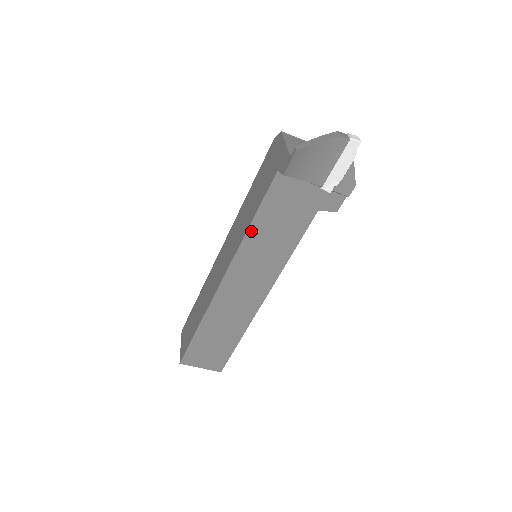
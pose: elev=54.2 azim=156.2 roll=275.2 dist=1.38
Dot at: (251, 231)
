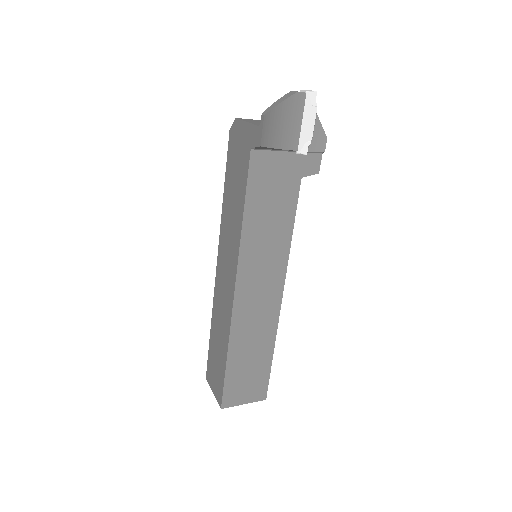
Dot at: (246, 224)
